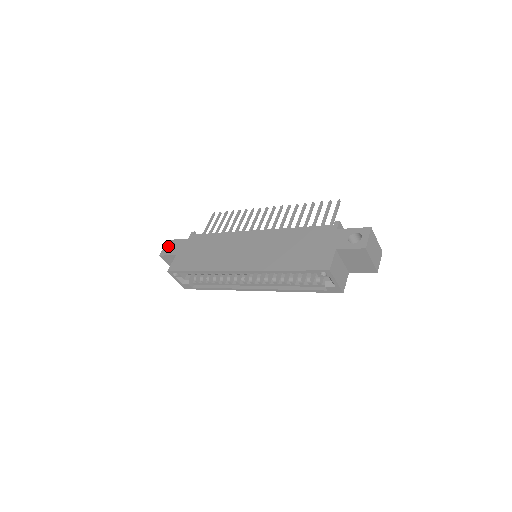
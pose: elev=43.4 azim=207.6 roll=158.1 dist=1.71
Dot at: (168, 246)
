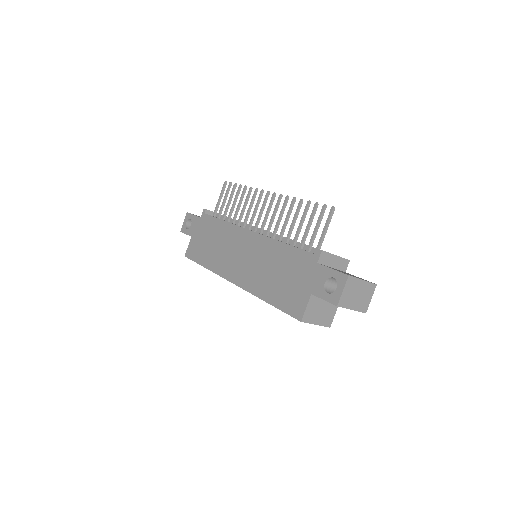
Dot at: (187, 221)
